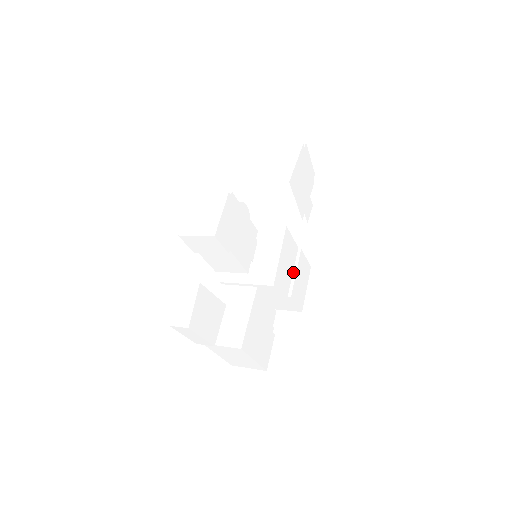
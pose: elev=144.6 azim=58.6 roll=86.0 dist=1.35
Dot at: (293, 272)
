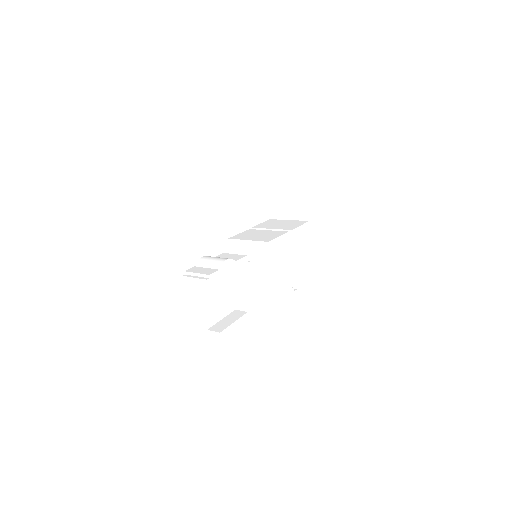
Dot at: (292, 252)
